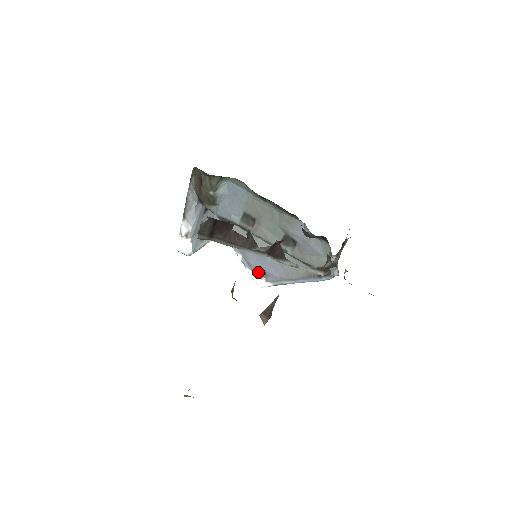
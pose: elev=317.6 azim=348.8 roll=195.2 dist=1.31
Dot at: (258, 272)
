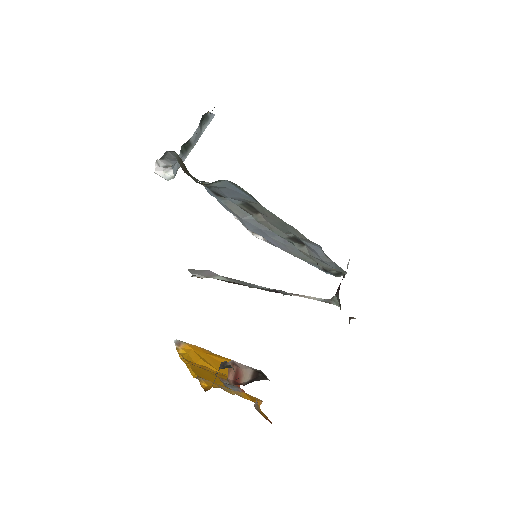
Dot at: occluded
